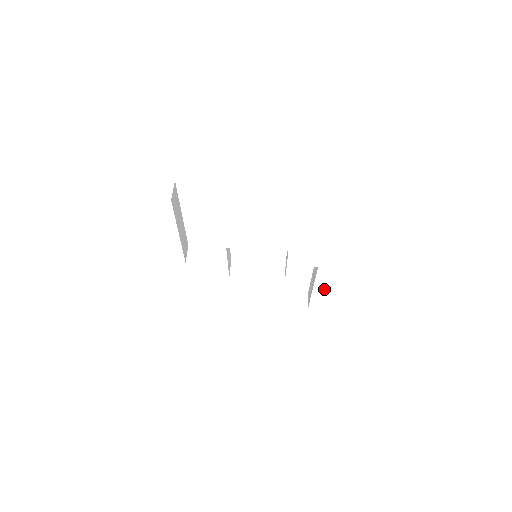
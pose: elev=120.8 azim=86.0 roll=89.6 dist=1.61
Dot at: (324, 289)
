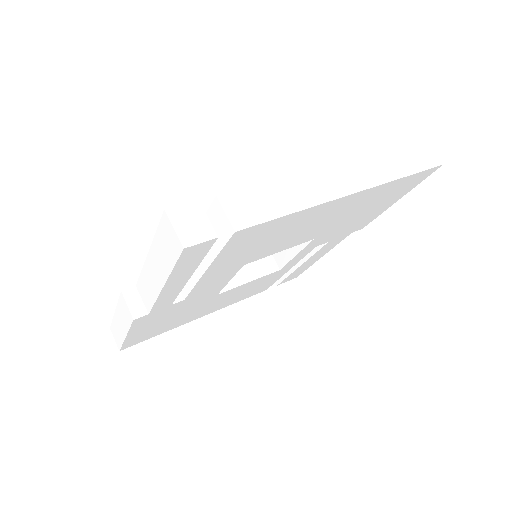
Dot at: (312, 260)
